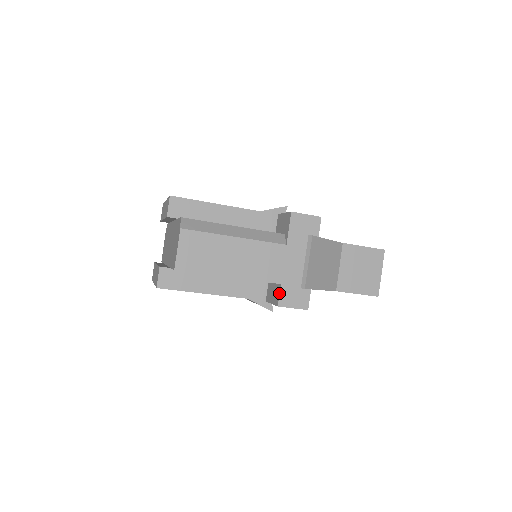
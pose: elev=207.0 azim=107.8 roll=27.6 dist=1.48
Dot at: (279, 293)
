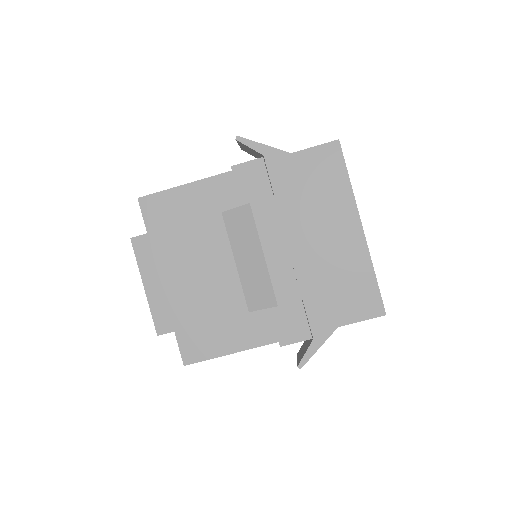
Dot at: occluded
